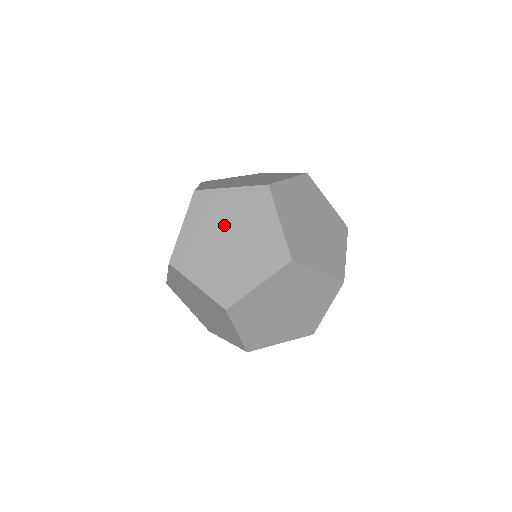
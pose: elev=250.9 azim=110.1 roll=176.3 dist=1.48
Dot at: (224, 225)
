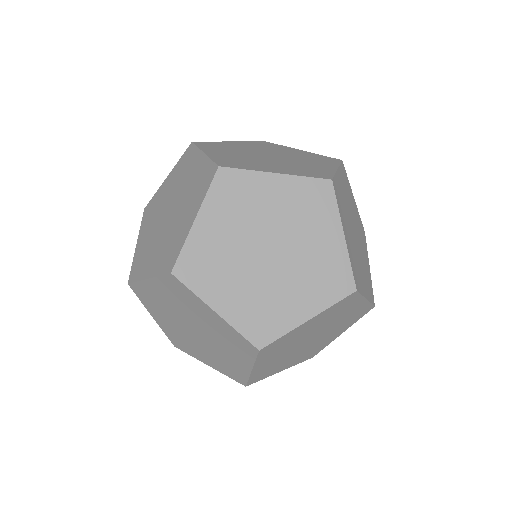
Dot at: (194, 321)
